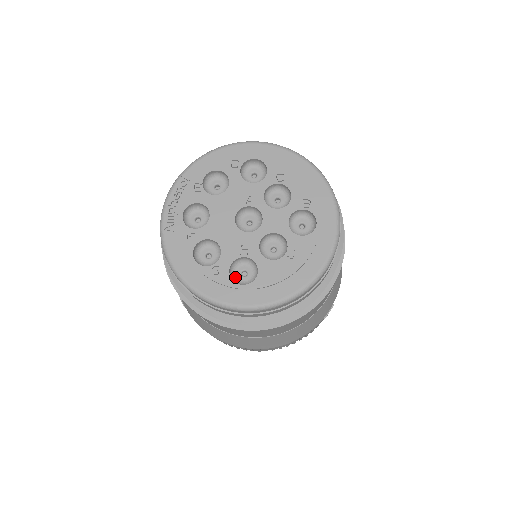
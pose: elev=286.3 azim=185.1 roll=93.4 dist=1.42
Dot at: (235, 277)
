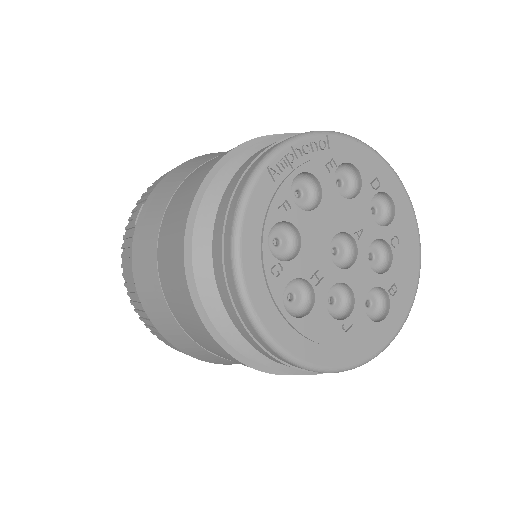
Dot at: occluded
